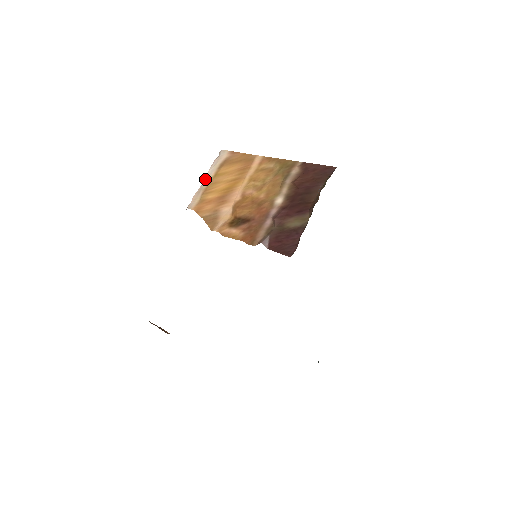
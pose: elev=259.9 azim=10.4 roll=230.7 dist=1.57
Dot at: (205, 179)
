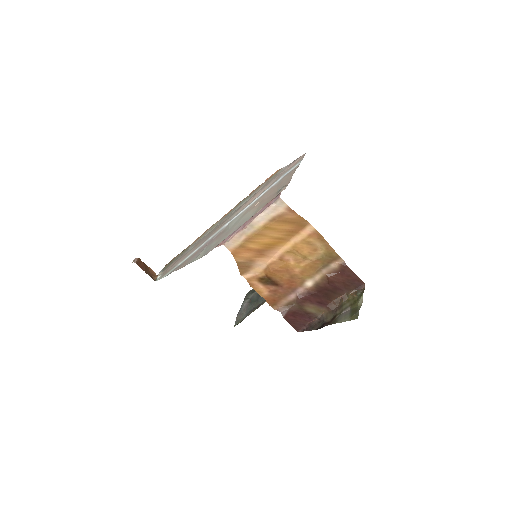
Dot at: (252, 224)
